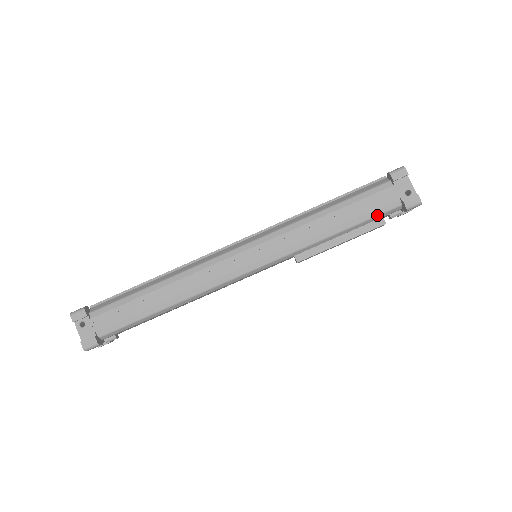
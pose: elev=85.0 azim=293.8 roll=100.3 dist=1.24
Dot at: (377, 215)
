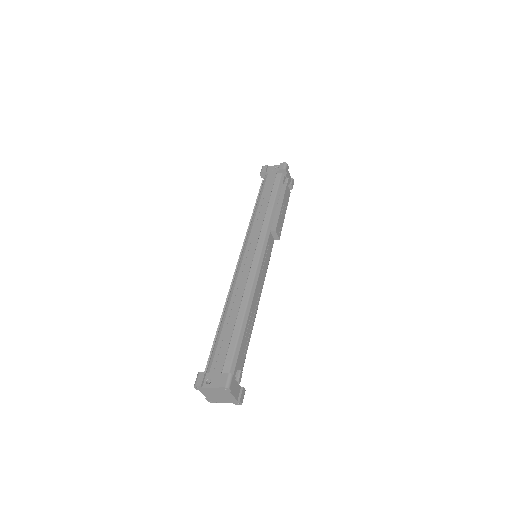
Dot at: (278, 185)
